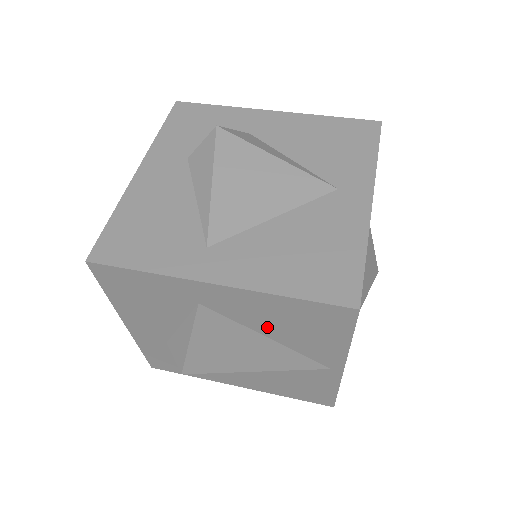
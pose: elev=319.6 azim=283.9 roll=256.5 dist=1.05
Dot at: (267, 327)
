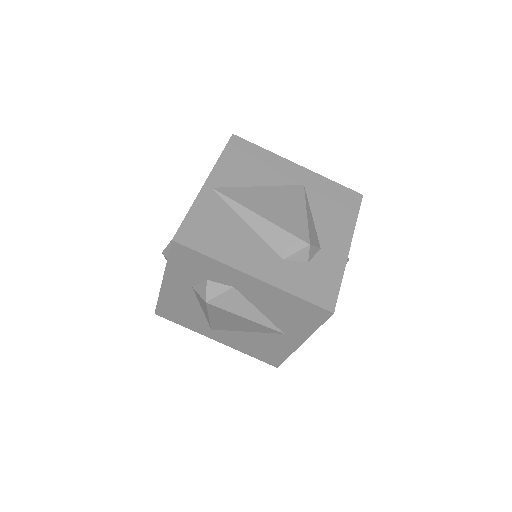
Dot at: occluded
